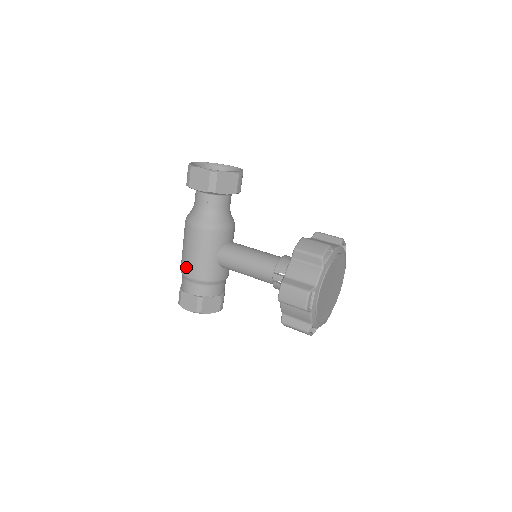
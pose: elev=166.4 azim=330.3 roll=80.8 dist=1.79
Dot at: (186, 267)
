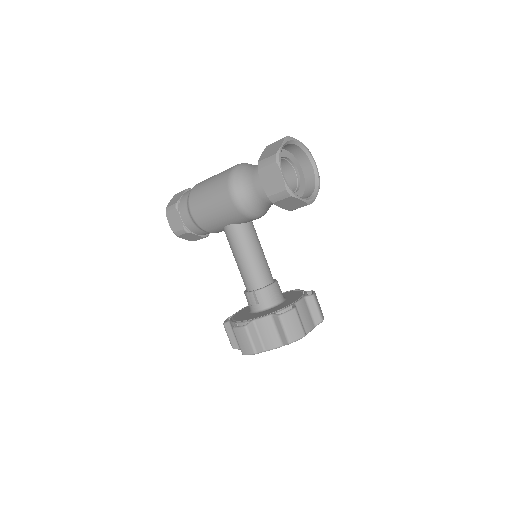
Dot at: (196, 204)
